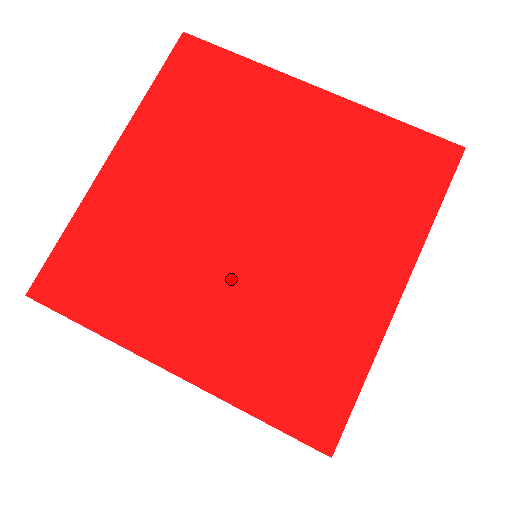
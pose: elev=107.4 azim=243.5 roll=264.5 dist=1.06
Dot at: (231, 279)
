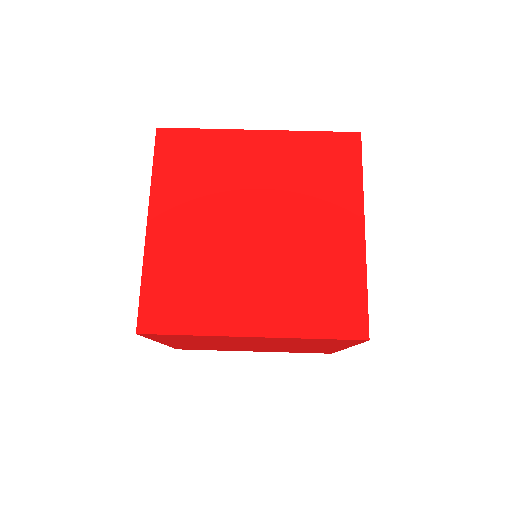
Dot at: (262, 266)
